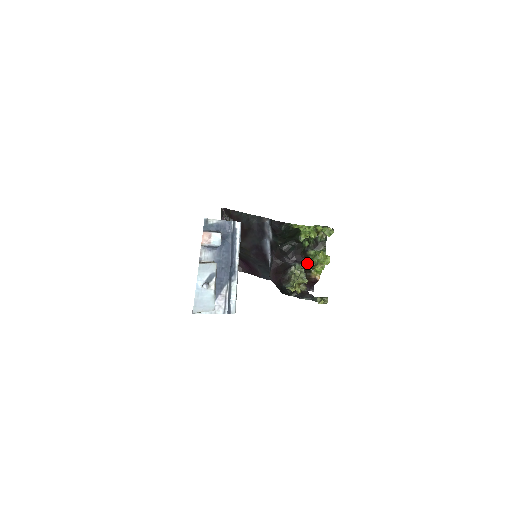
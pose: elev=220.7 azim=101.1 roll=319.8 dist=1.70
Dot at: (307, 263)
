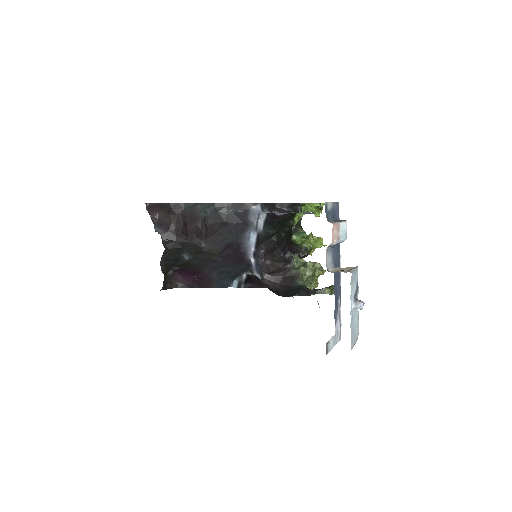
Dot at: (300, 251)
